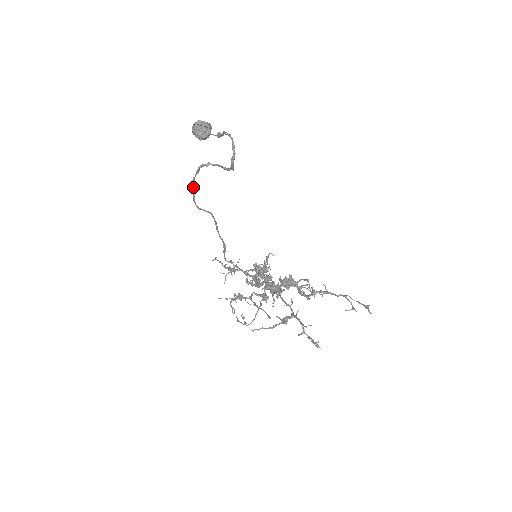
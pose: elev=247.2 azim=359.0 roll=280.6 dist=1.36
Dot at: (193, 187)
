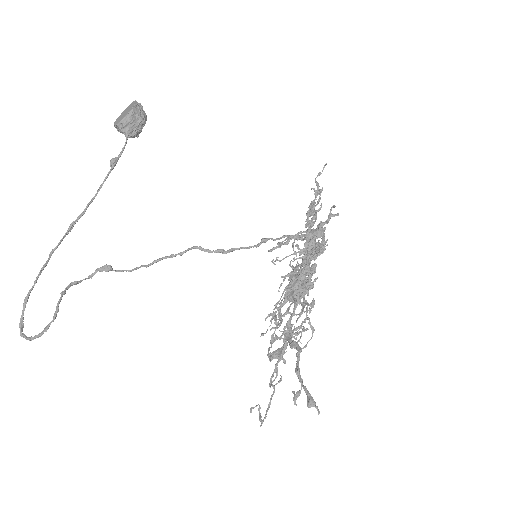
Dot at: (107, 269)
